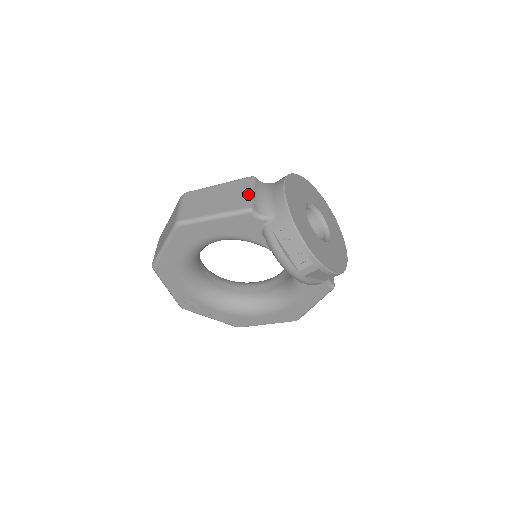
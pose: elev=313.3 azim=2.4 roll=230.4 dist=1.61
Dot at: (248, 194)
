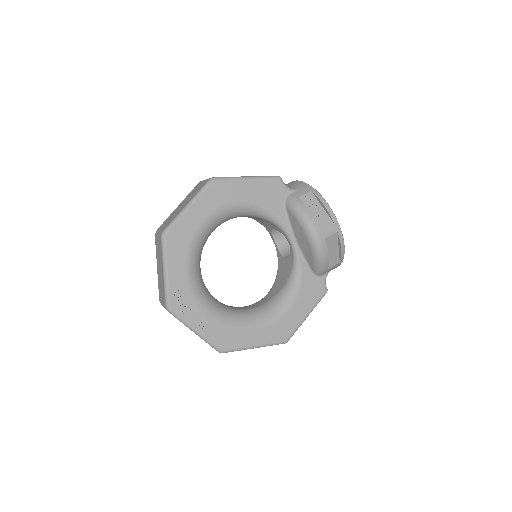
Dot at: occluded
